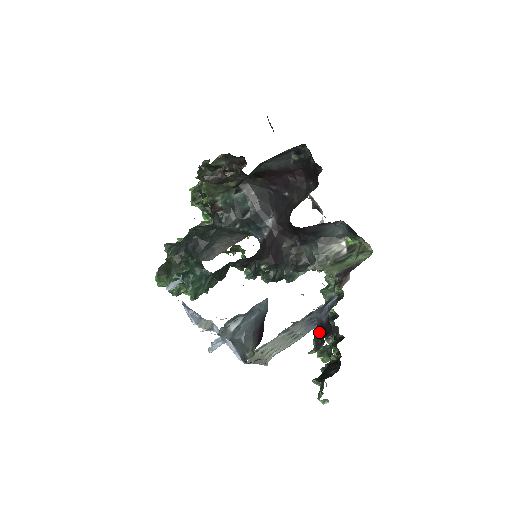
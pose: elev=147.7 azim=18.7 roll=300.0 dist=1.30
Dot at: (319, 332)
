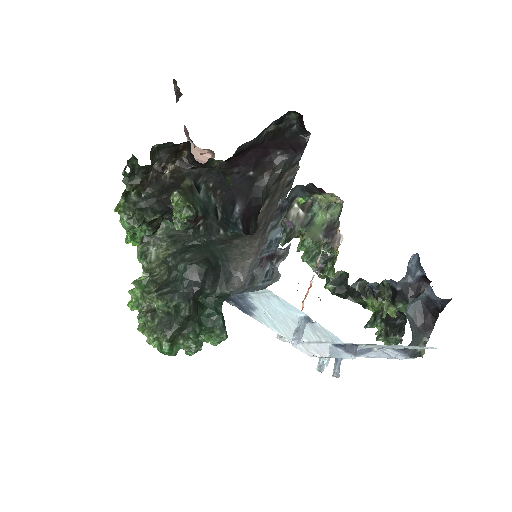
Dot at: (410, 293)
